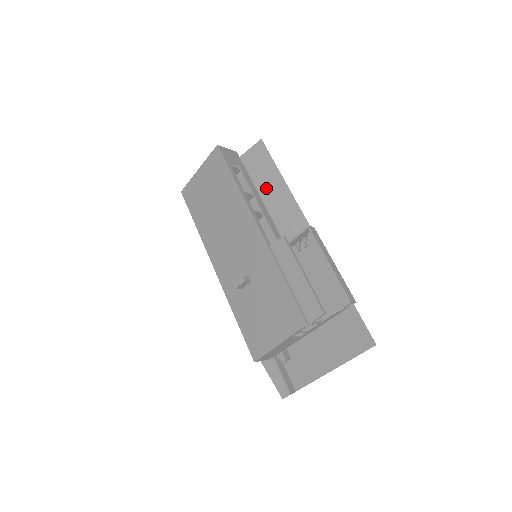
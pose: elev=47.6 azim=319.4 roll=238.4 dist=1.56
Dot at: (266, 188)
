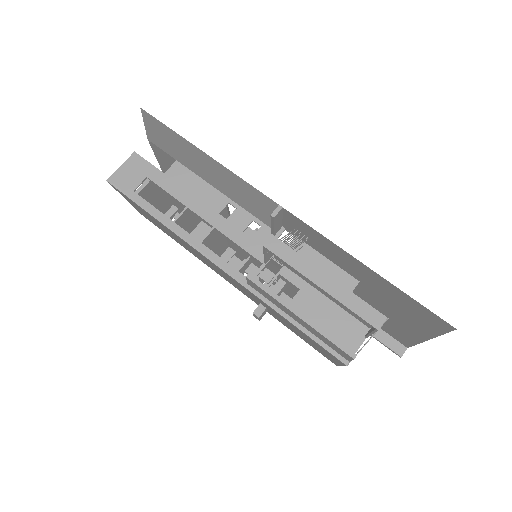
Dot at: (200, 168)
